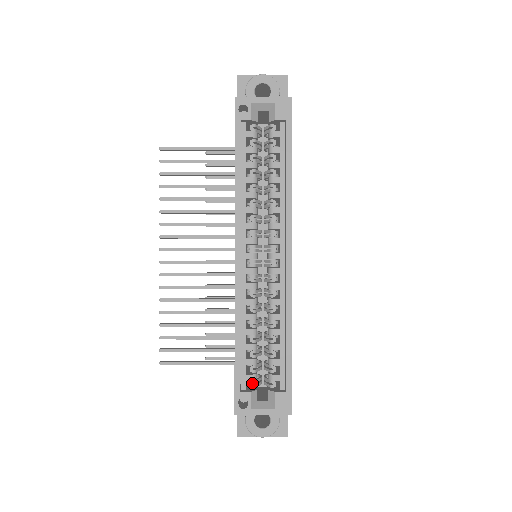
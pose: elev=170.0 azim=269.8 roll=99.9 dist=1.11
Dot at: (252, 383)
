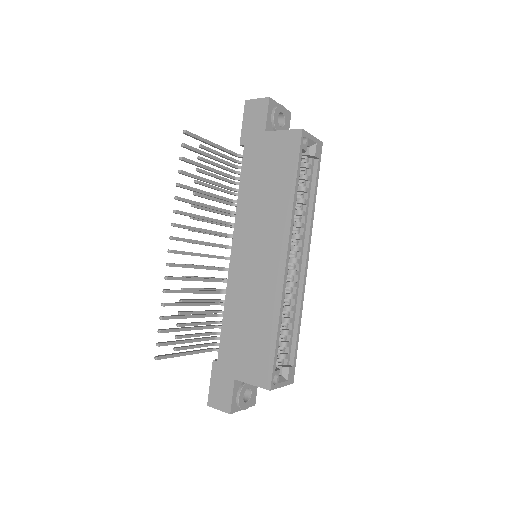
Dot at: occluded
